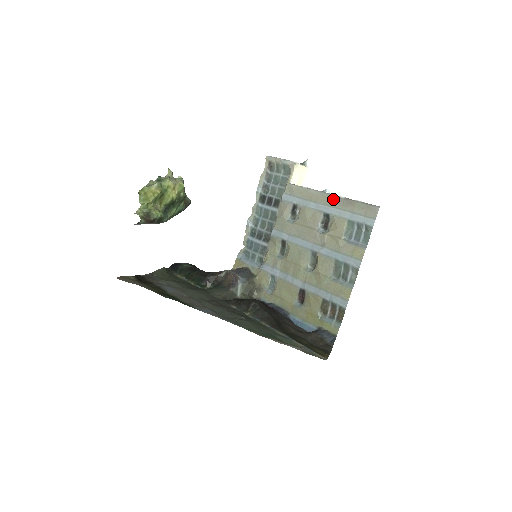
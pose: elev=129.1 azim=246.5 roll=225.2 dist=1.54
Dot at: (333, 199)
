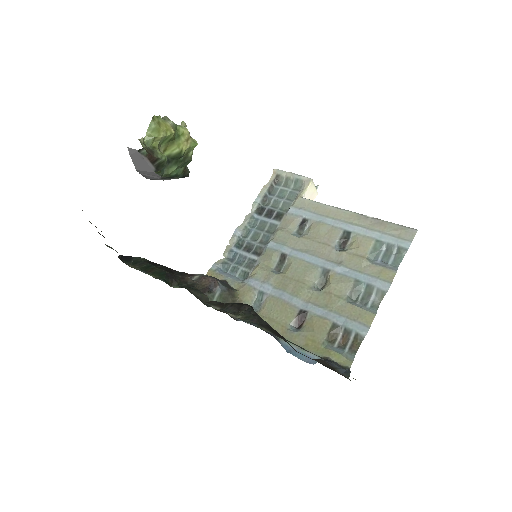
Dot at: (358, 217)
